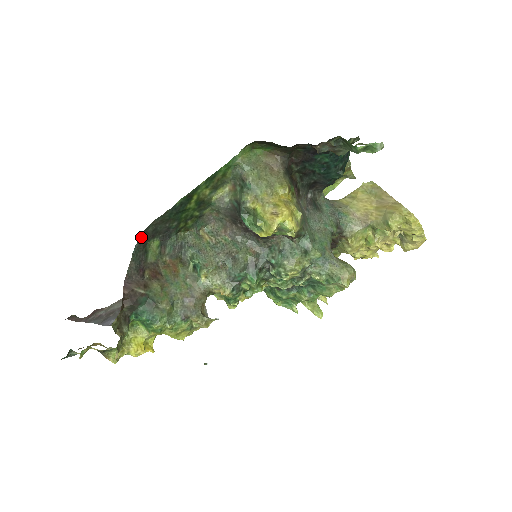
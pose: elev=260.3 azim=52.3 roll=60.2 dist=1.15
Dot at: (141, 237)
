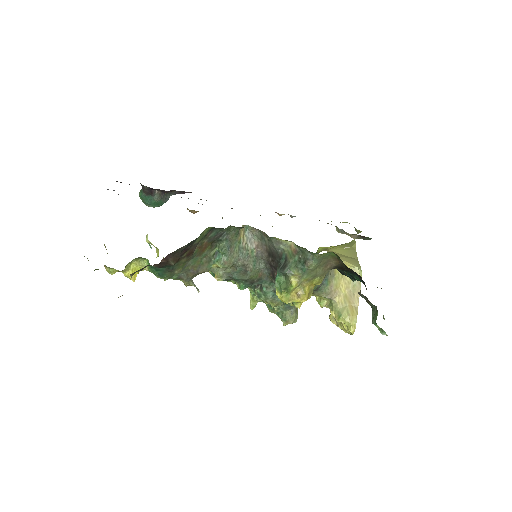
Dot at: occluded
